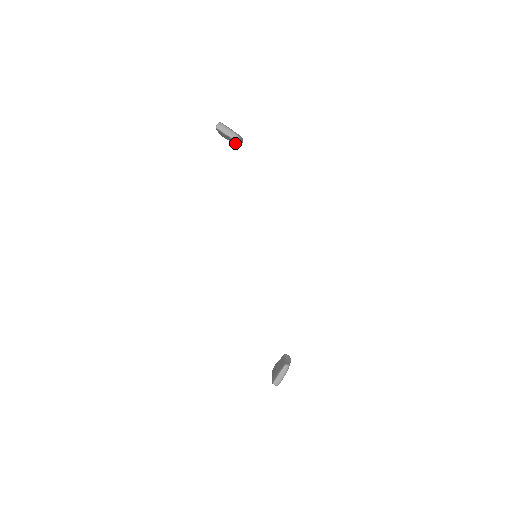
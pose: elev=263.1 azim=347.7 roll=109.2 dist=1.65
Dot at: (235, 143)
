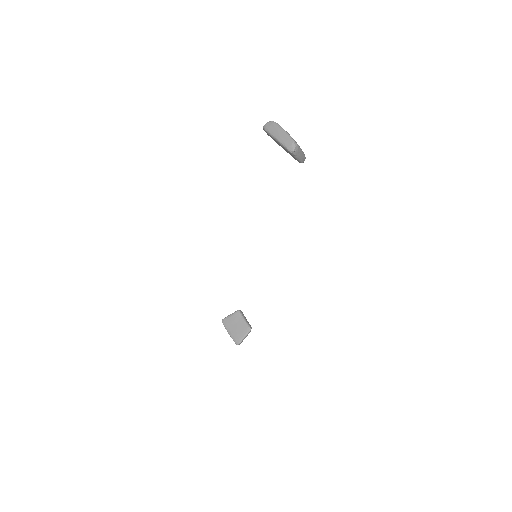
Dot at: occluded
